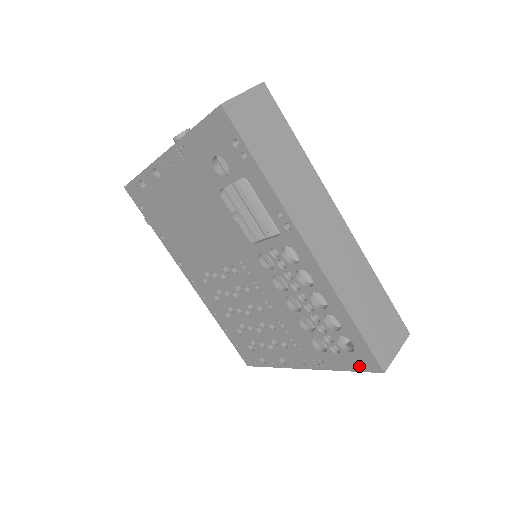
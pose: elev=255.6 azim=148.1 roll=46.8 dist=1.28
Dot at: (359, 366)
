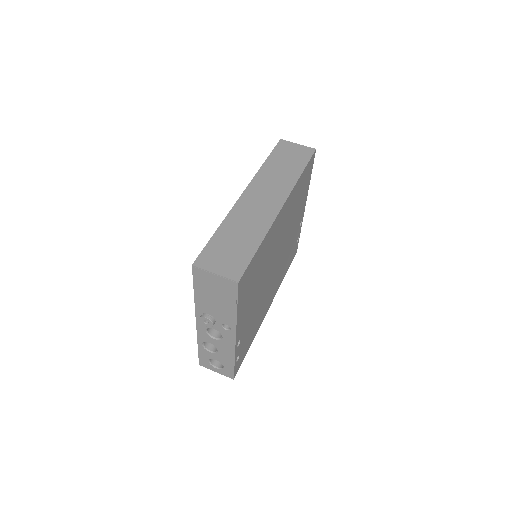
Dot at: occluded
